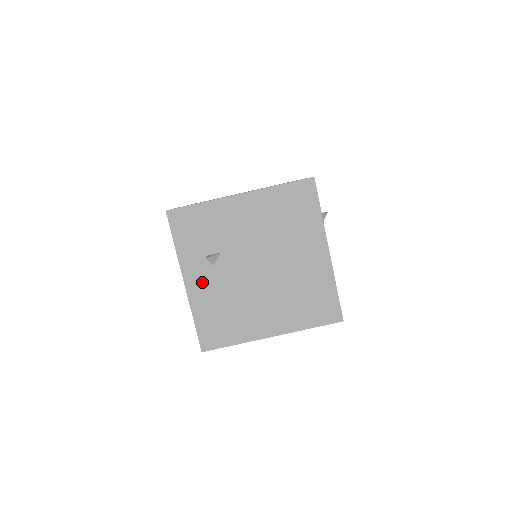
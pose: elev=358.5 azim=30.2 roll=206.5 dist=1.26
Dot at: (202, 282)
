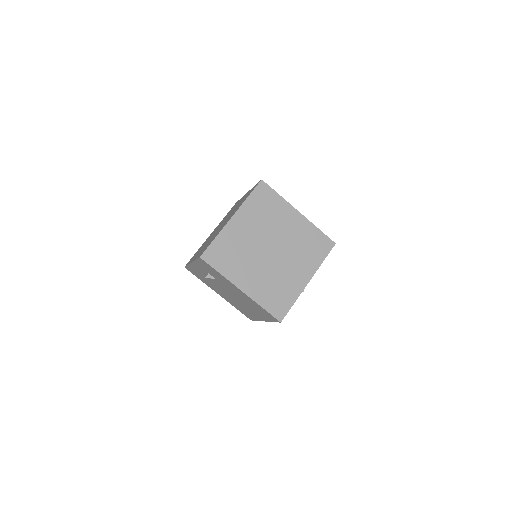
Dot at: (200, 270)
